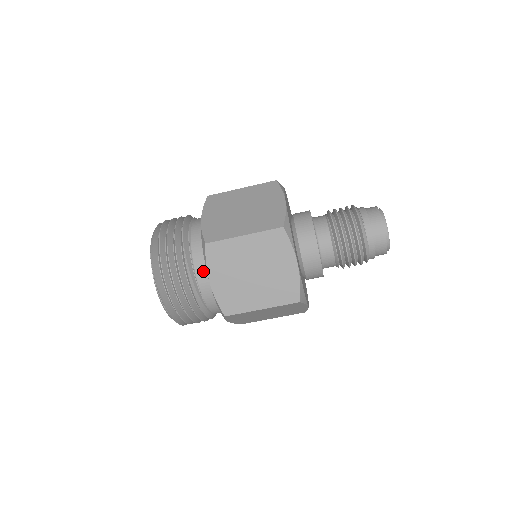
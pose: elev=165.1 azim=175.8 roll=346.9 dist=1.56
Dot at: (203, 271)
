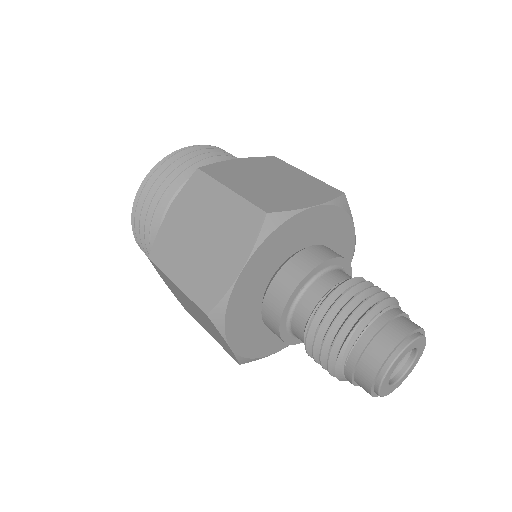
Dot at: occluded
